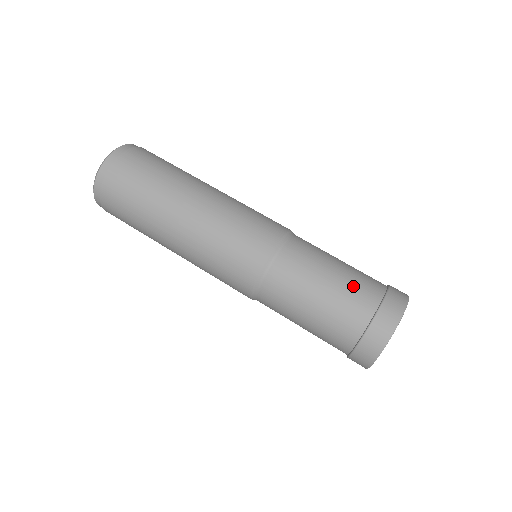
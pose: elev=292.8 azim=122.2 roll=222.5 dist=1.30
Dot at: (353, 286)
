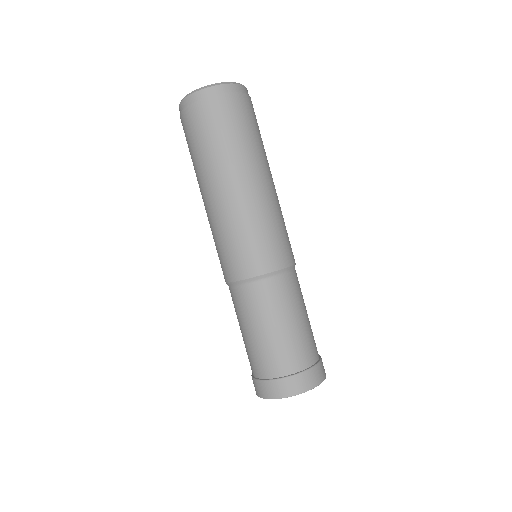
Dot at: (273, 351)
